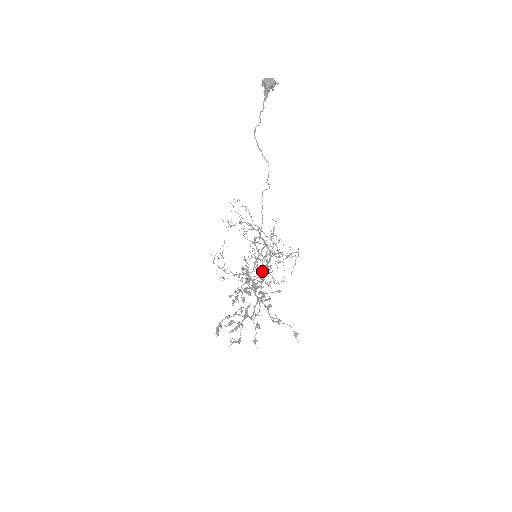
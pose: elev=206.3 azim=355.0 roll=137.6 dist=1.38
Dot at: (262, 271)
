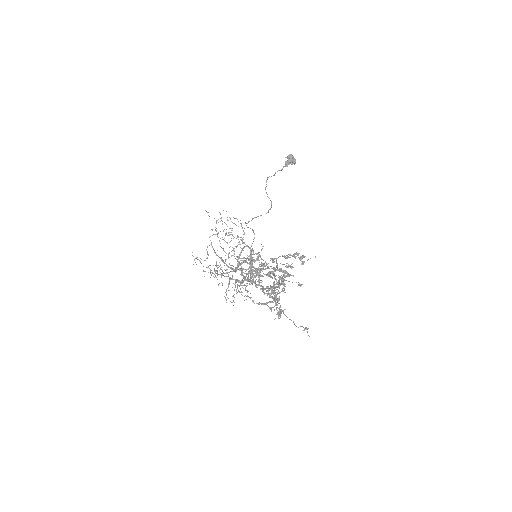
Dot at: occluded
